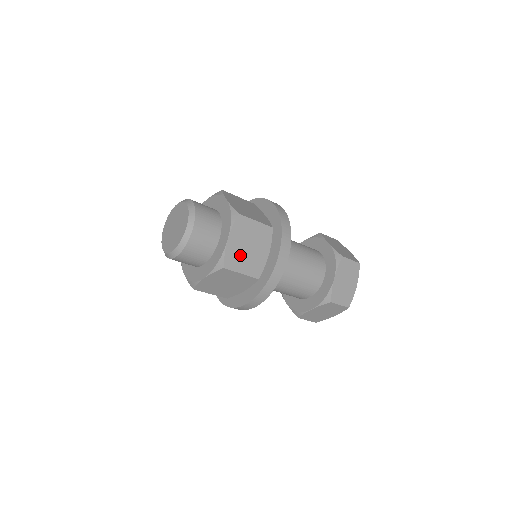
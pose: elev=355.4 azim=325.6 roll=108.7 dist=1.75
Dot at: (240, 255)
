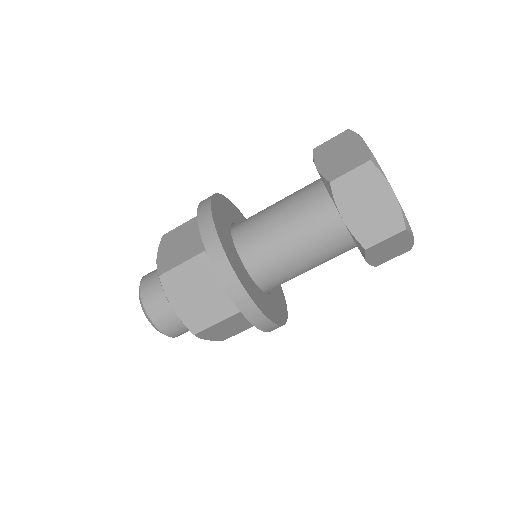
Dot at: (198, 309)
